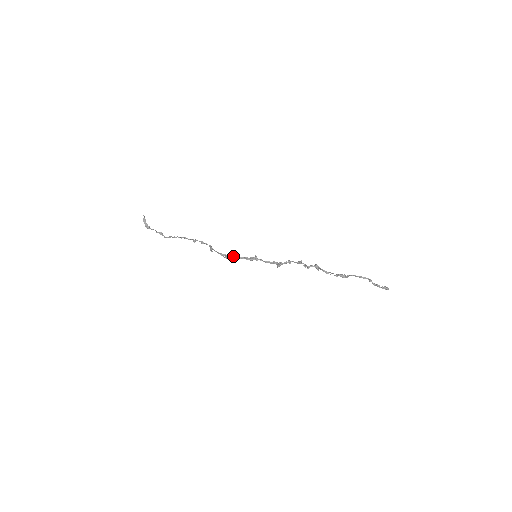
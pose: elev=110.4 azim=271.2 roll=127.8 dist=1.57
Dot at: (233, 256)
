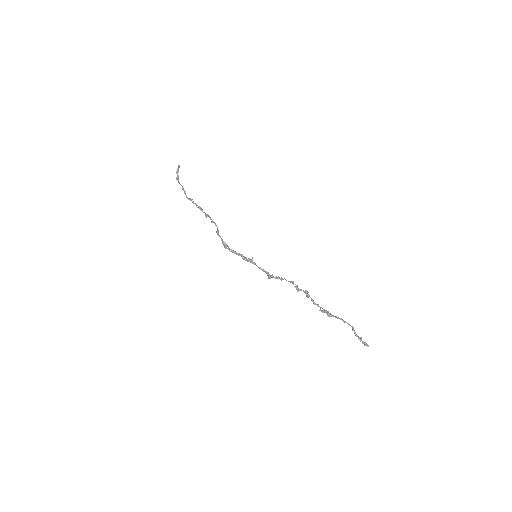
Dot at: occluded
